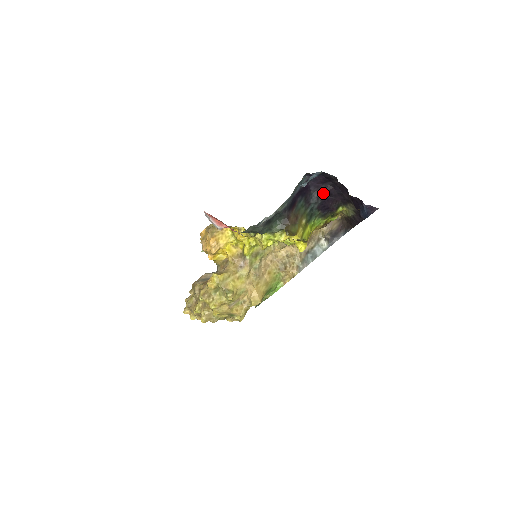
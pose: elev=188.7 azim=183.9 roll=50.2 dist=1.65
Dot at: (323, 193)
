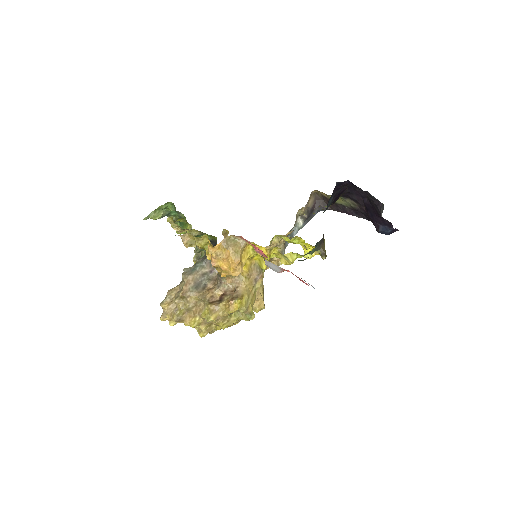
Dot at: (338, 193)
